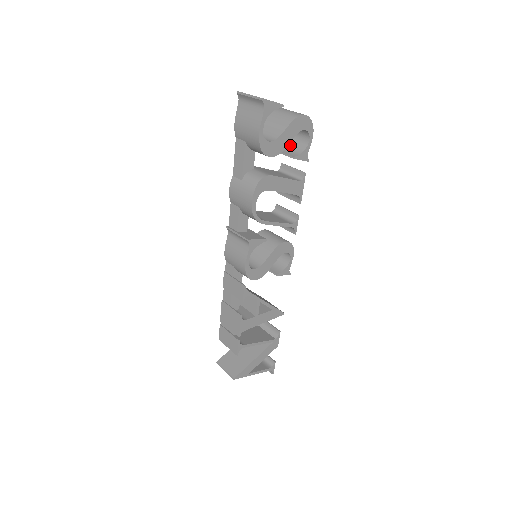
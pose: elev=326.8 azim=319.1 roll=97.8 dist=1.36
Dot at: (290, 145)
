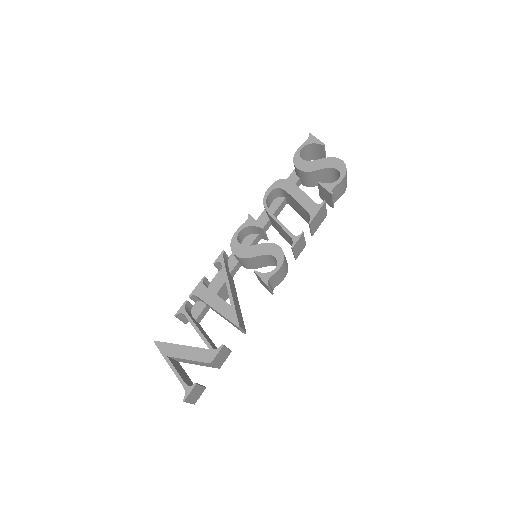
Dot at: occluded
